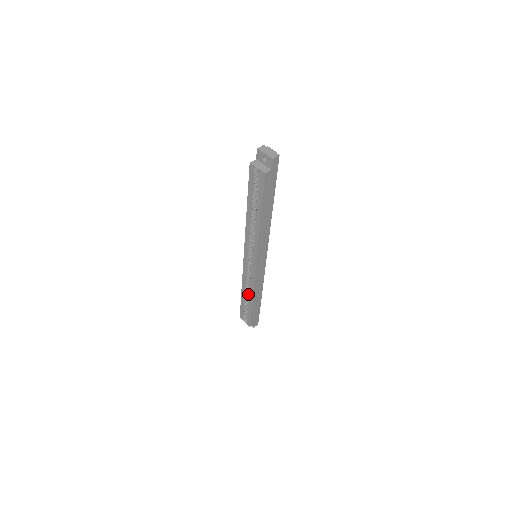
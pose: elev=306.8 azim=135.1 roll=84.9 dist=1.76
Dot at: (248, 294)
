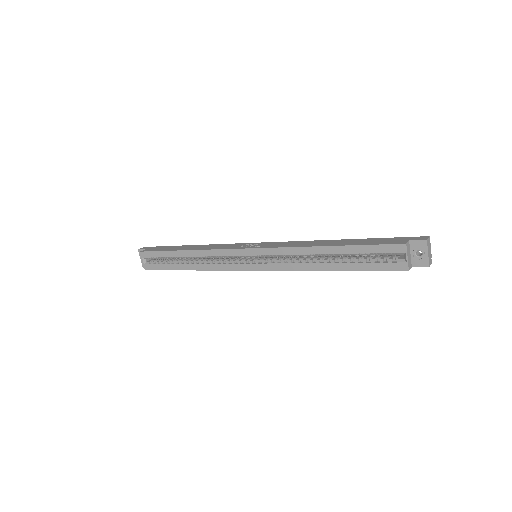
Dot at: occluded
